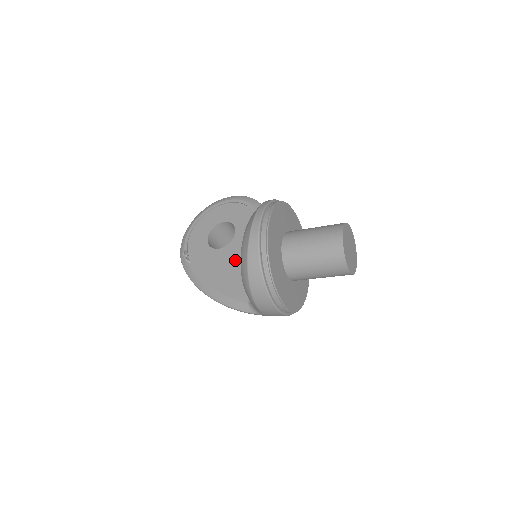
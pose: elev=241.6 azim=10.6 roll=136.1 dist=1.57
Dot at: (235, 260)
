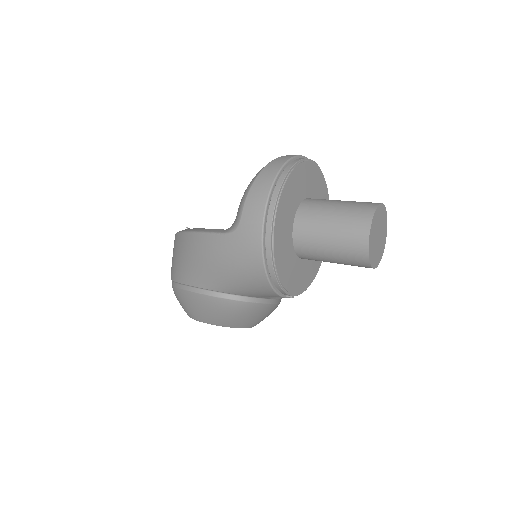
Dot at: occluded
